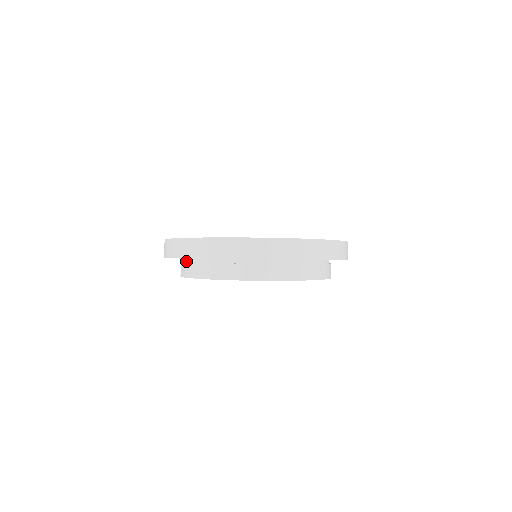
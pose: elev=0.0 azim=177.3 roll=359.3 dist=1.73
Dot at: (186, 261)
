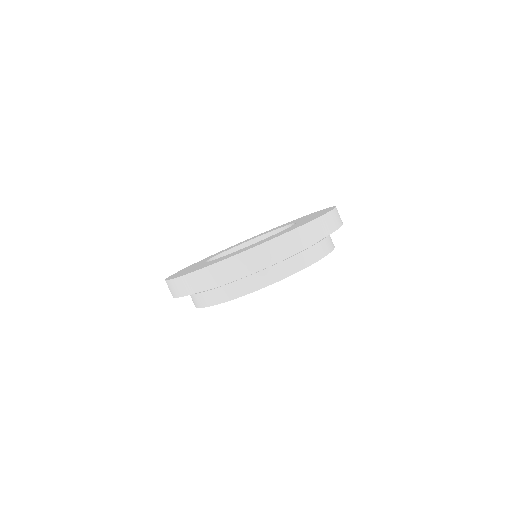
Dot at: (243, 276)
